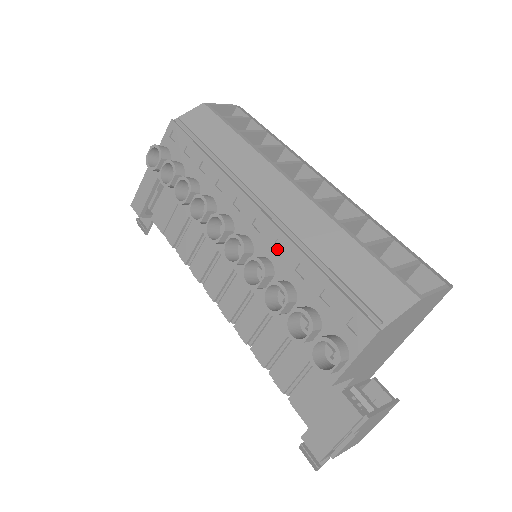
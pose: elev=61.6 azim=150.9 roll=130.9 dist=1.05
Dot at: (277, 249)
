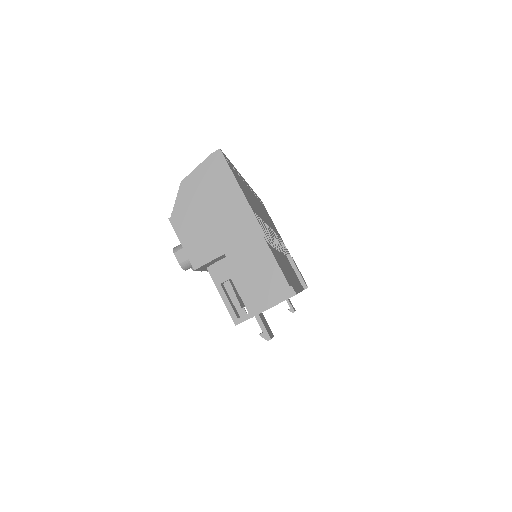
Dot at: occluded
